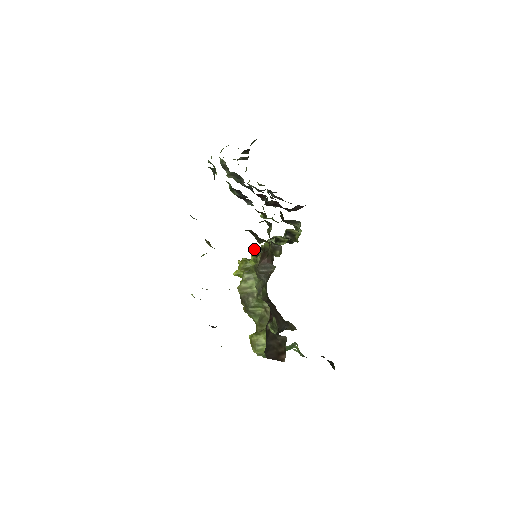
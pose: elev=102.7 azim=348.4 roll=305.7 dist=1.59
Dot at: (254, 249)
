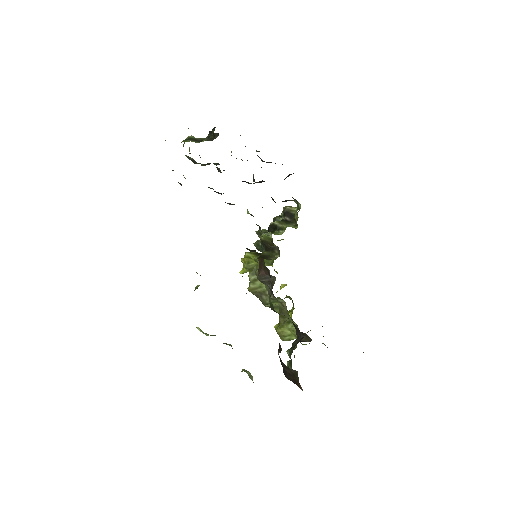
Dot at: (256, 233)
